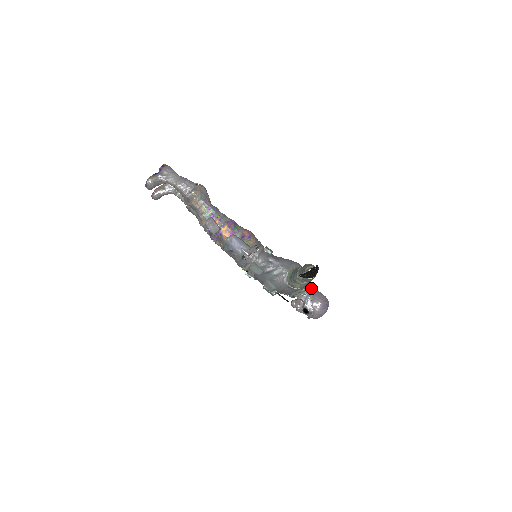
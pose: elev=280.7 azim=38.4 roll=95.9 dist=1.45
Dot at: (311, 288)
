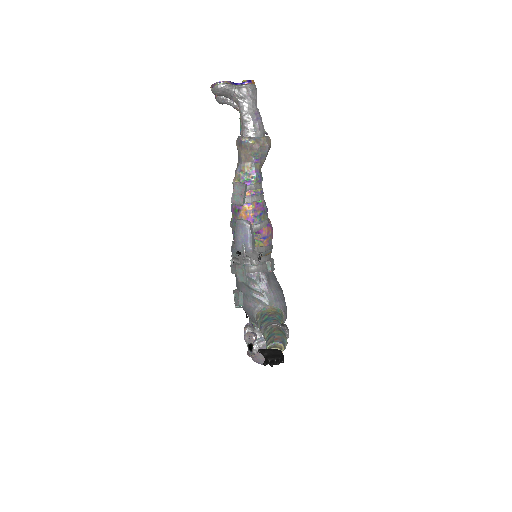
Dot at: occluded
